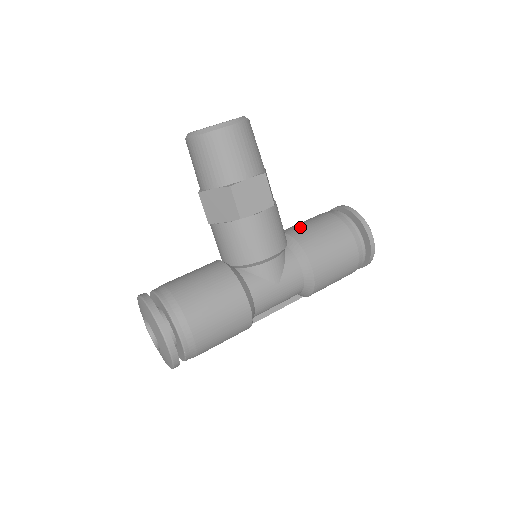
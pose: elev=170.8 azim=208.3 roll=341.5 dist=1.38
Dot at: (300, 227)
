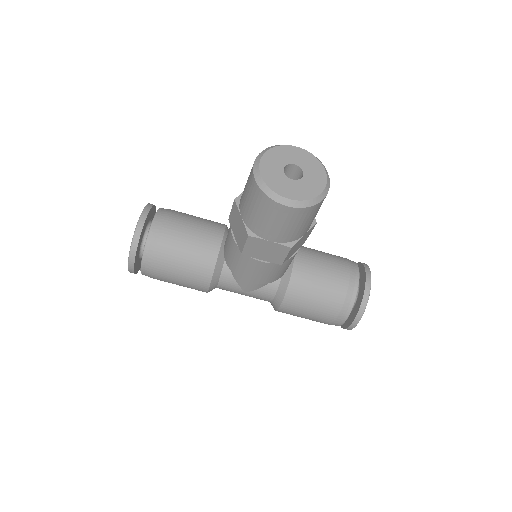
Dot at: (310, 271)
